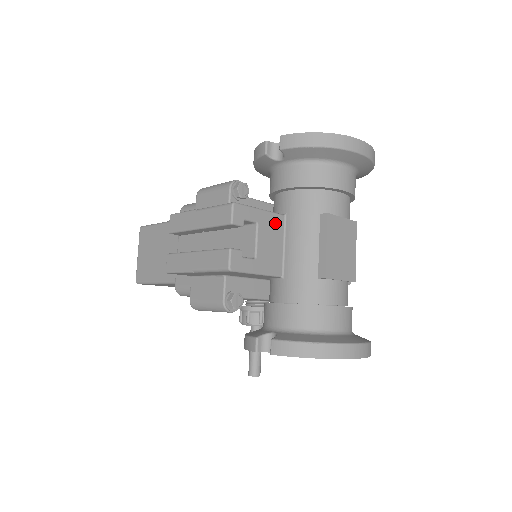
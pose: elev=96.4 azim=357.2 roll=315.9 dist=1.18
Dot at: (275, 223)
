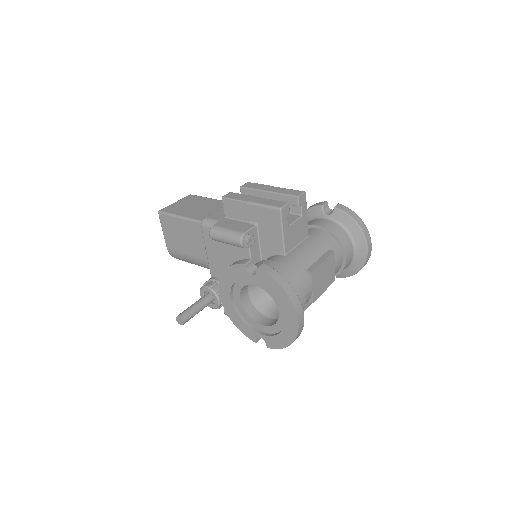
Dot at: (304, 230)
